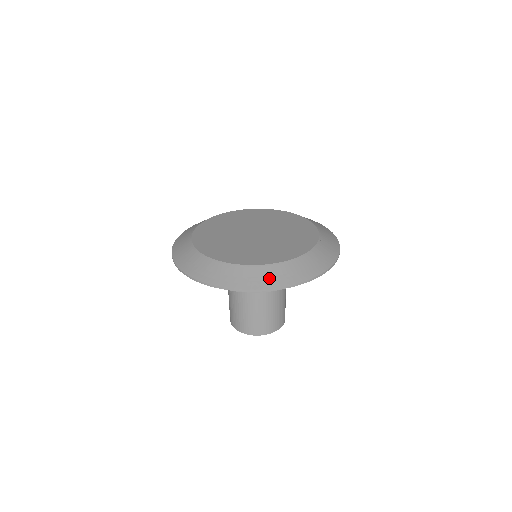
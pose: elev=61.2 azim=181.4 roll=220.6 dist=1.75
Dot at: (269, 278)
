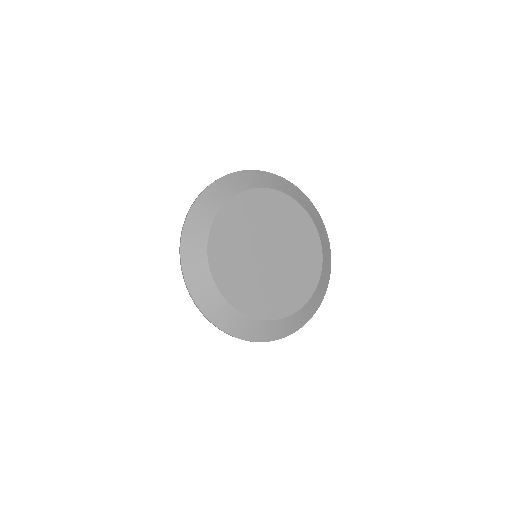
Dot at: (266, 333)
